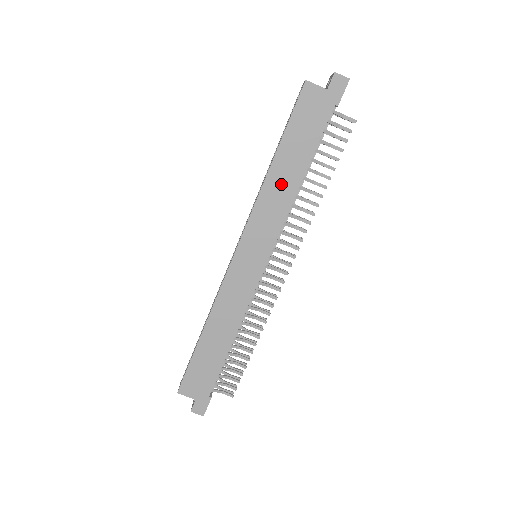
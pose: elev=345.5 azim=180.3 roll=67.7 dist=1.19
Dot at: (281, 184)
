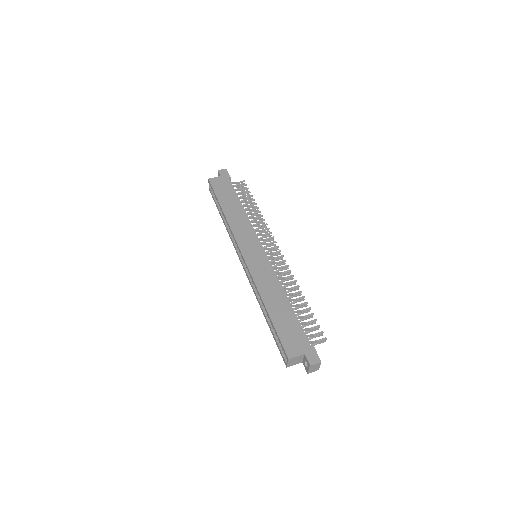
Dot at: (235, 215)
